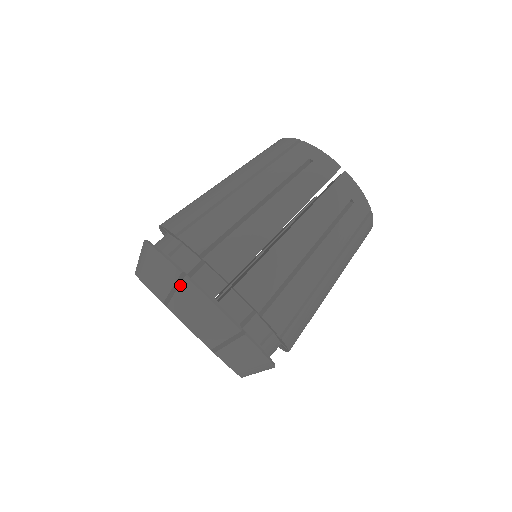
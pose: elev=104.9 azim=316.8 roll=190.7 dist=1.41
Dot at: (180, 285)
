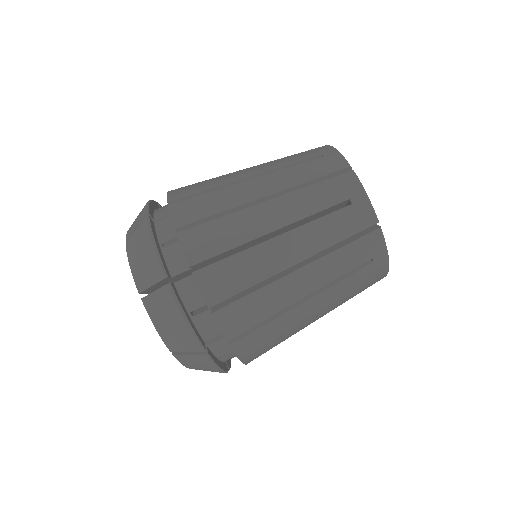
Dot at: (140, 223)
